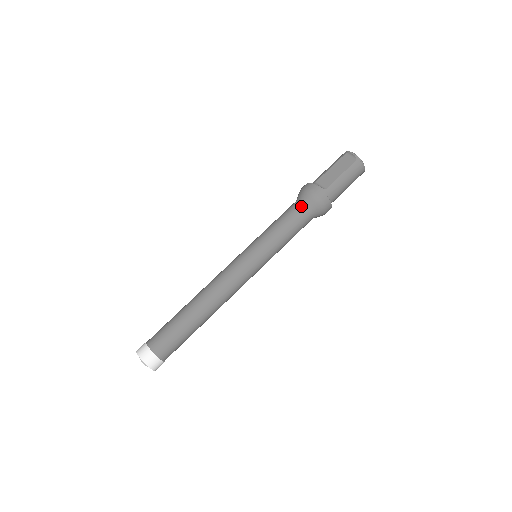
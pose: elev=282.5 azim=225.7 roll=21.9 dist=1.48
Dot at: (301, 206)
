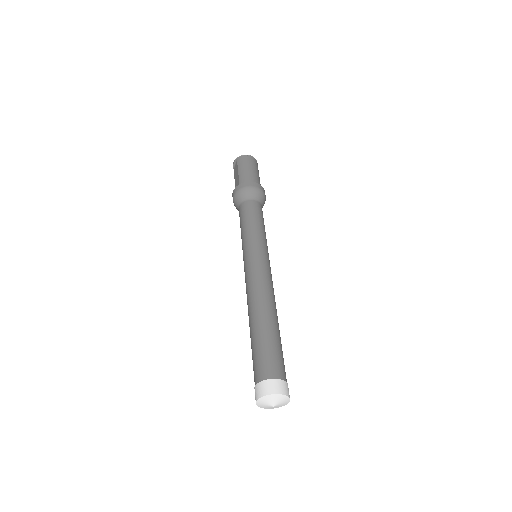
Dot at: (240, 207)
